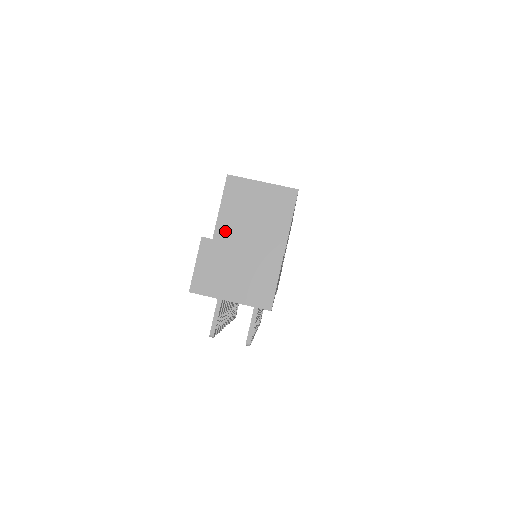
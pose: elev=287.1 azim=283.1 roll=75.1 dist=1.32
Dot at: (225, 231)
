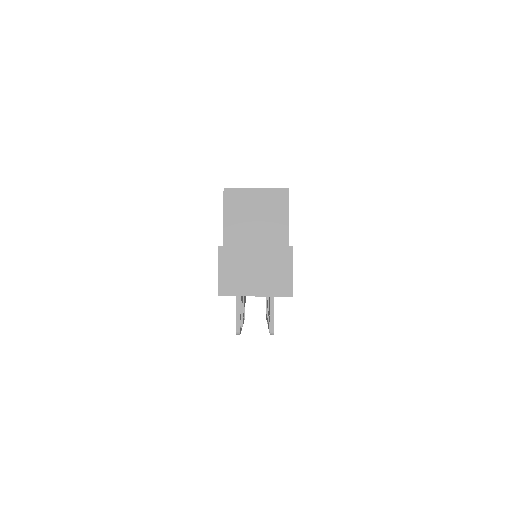
Dot at: (232, 238)
